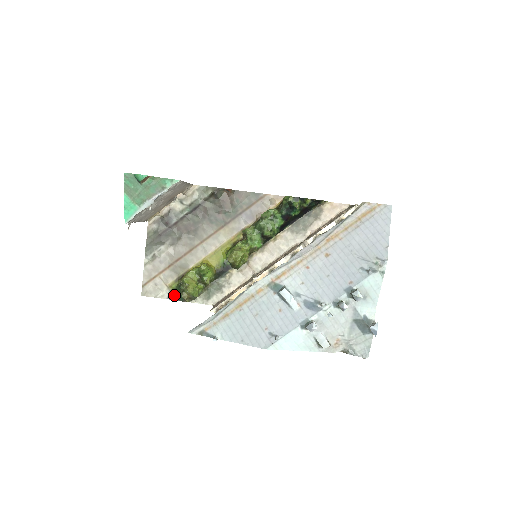
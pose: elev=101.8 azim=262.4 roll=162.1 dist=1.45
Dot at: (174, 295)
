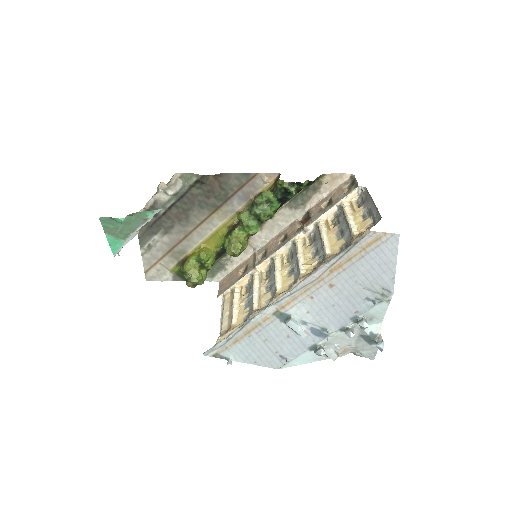
Dot at: (178, 277)
